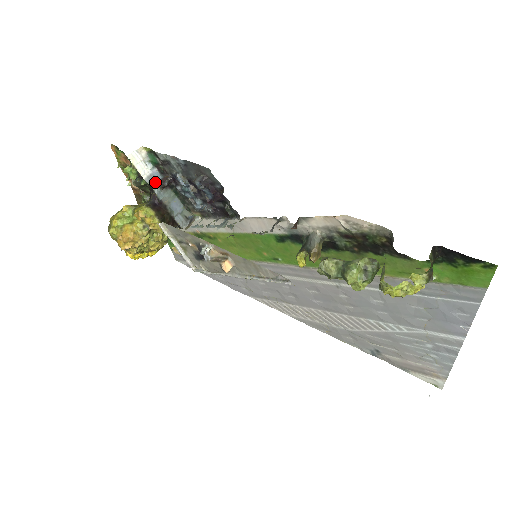
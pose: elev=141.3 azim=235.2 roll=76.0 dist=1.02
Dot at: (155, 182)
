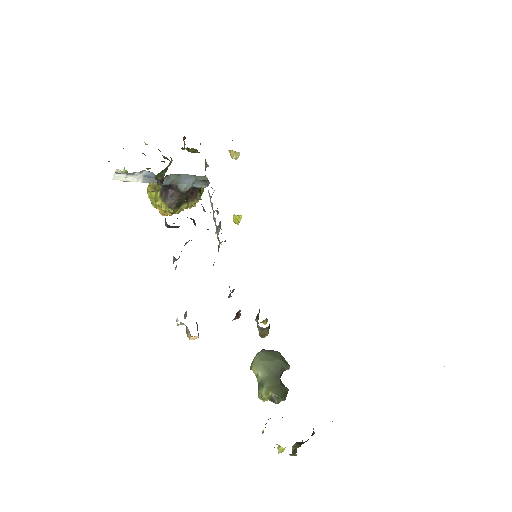
Dot at: (152, 178)
